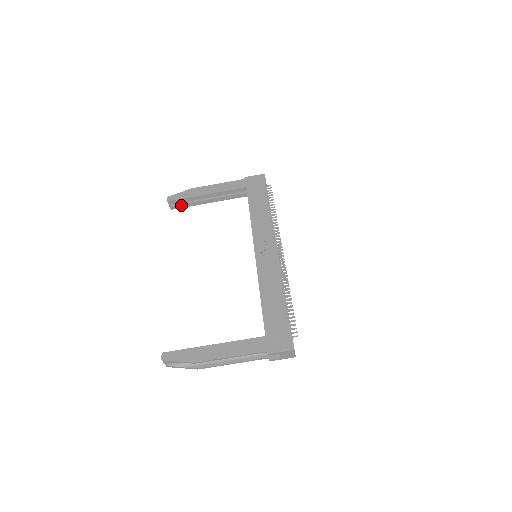
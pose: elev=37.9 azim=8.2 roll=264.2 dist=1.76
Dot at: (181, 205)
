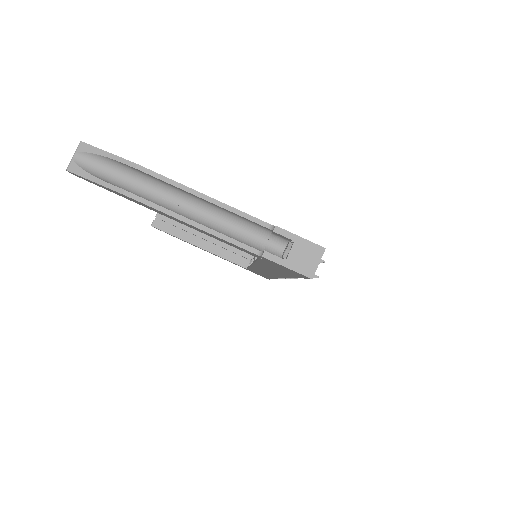
Dot at: (167, 228)
